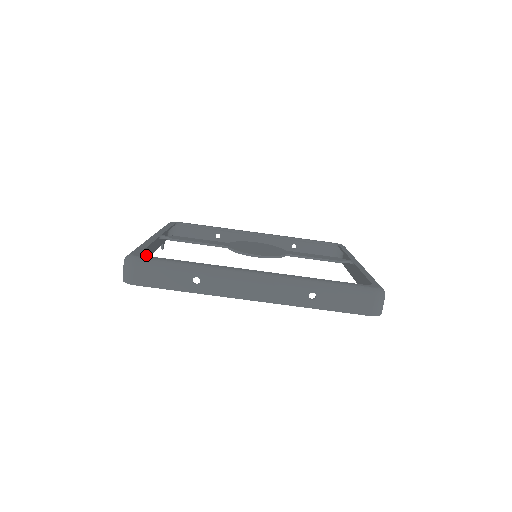
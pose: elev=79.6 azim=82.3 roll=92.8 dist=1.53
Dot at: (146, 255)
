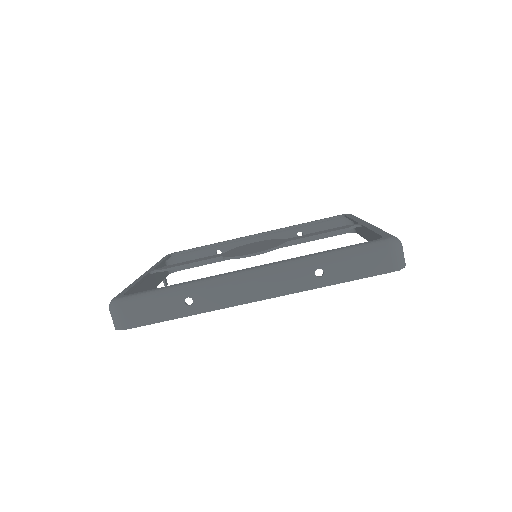
Dot at: occluded
